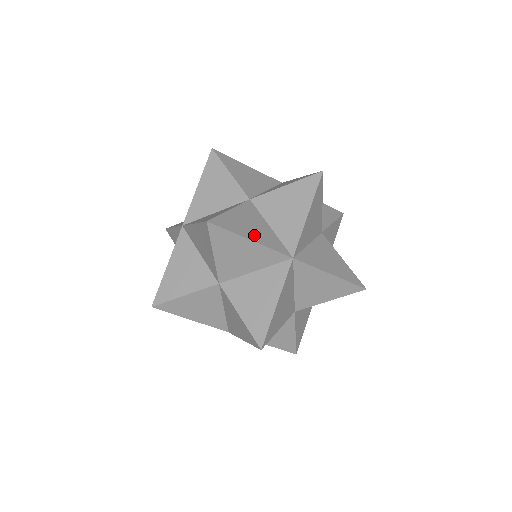
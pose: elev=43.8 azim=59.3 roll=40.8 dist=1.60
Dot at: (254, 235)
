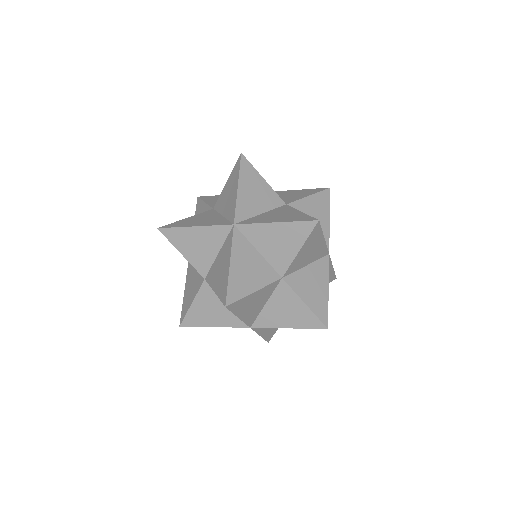
Dot at: (200, 223)
